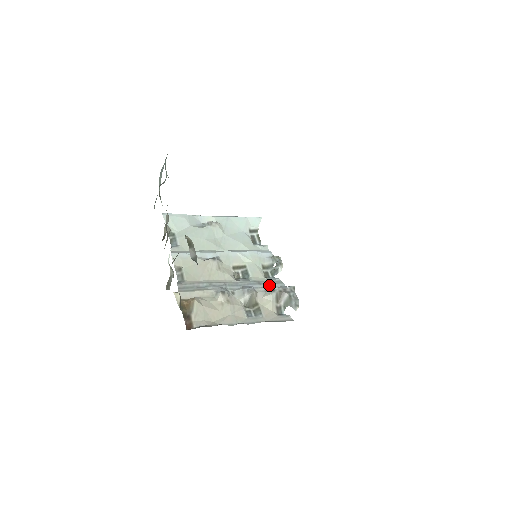
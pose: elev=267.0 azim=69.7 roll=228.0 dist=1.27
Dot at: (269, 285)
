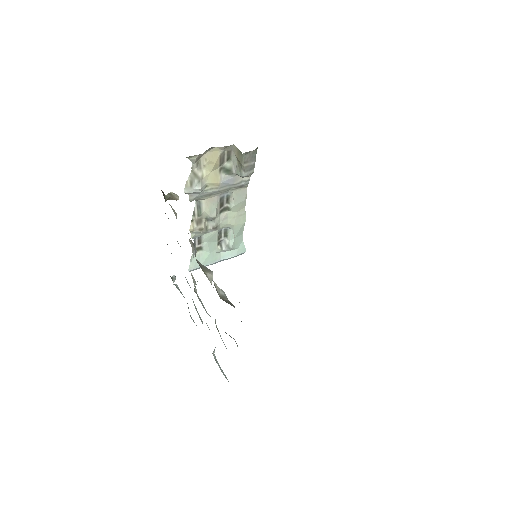
Dot at: occluded
